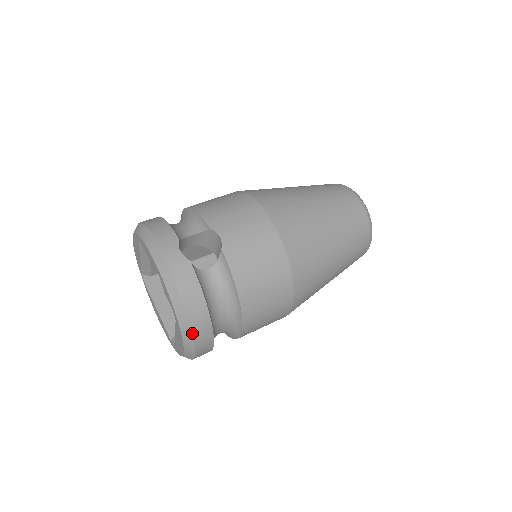
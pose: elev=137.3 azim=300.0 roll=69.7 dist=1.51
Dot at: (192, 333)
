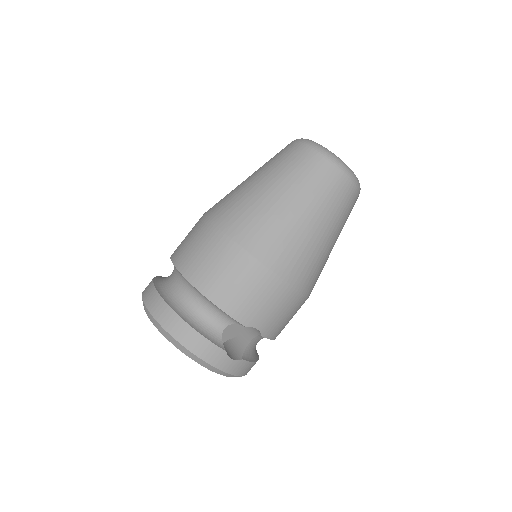
Dot at: occluded
